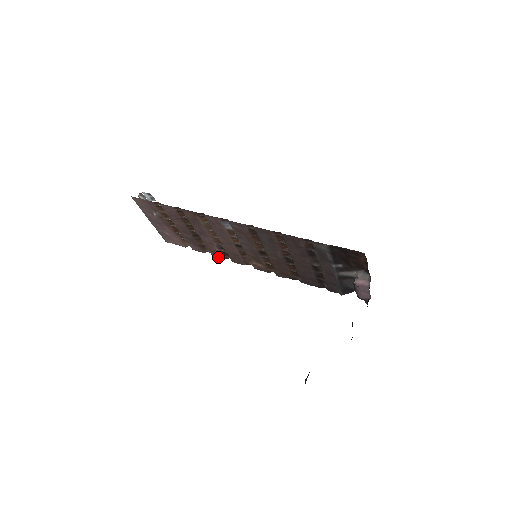
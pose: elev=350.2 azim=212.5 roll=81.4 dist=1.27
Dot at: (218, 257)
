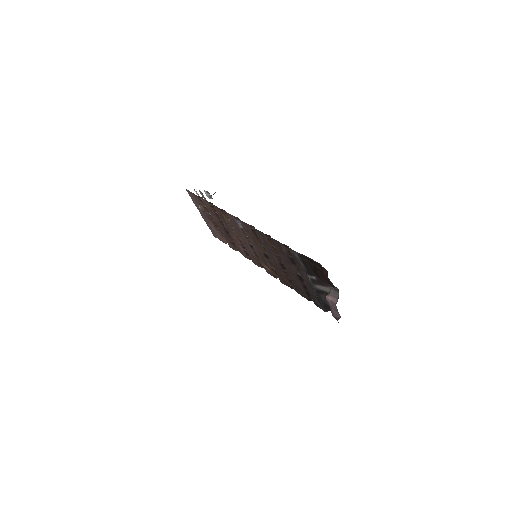
Dot at: occluded
